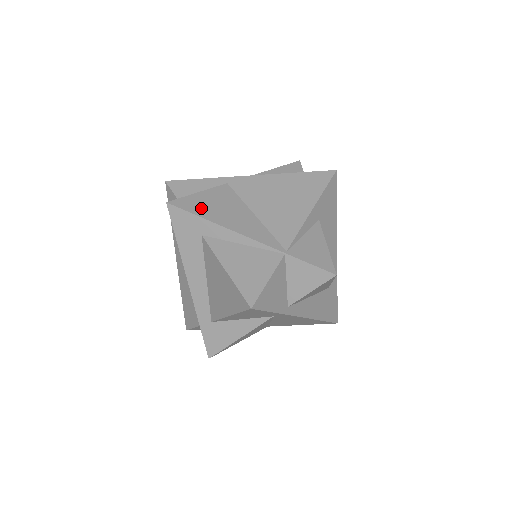
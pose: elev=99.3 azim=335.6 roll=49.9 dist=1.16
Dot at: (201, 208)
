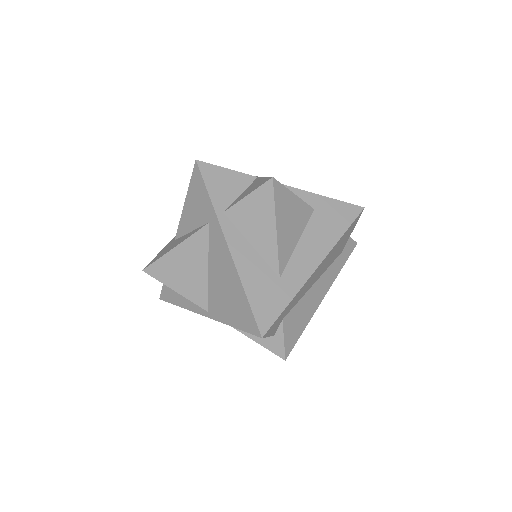
Dot at: occluded
